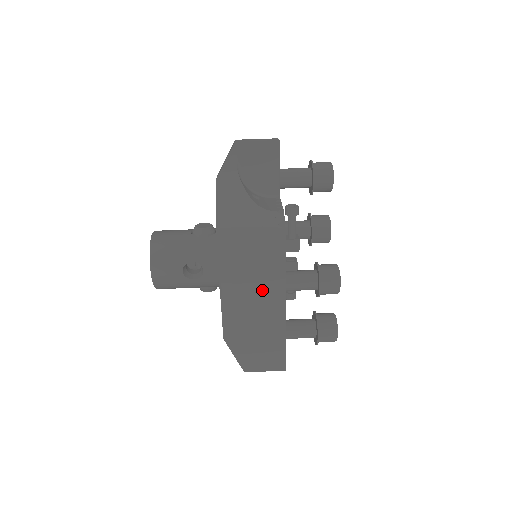
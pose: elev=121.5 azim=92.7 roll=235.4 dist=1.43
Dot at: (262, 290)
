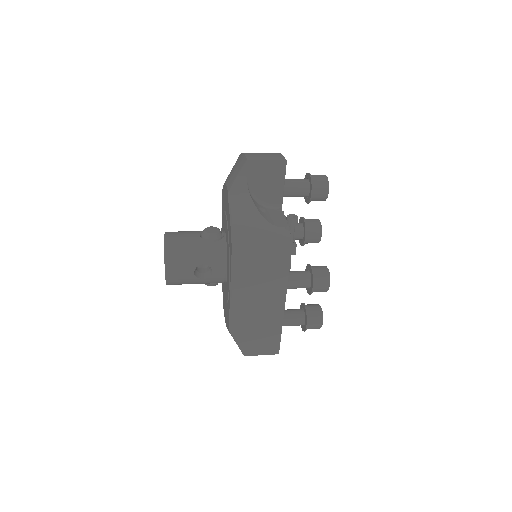
Dot at: (266, 293)
